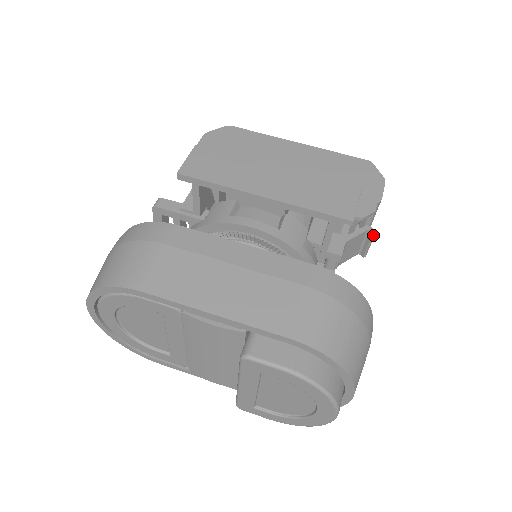
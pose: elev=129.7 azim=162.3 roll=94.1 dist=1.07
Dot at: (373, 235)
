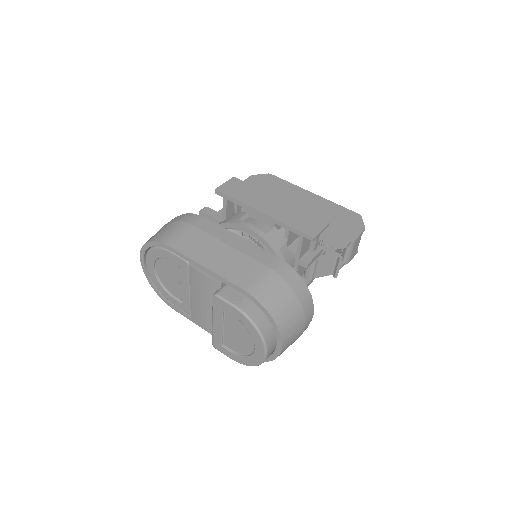
Dot at: (340, 260)
